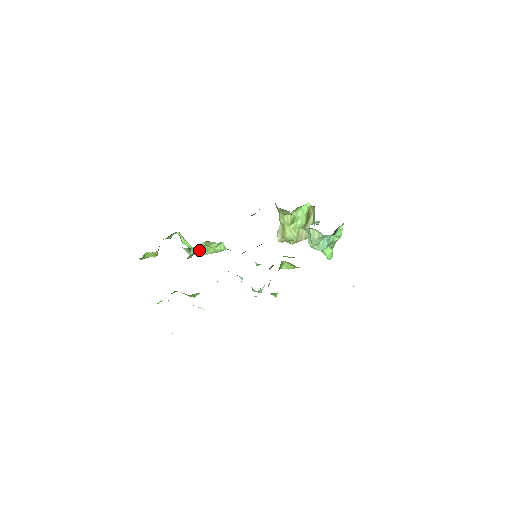
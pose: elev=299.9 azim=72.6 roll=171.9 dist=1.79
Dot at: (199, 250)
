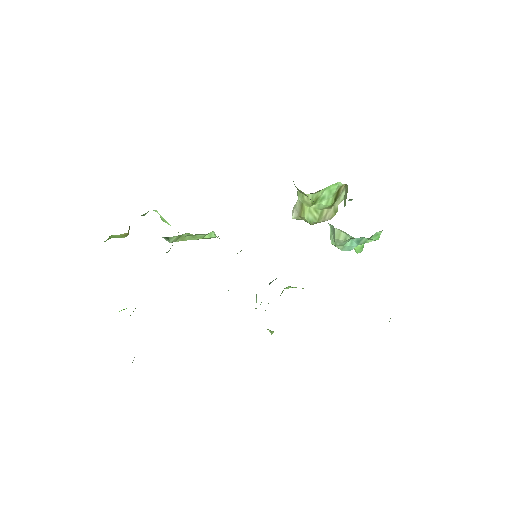
Dot at: (182, 236)
